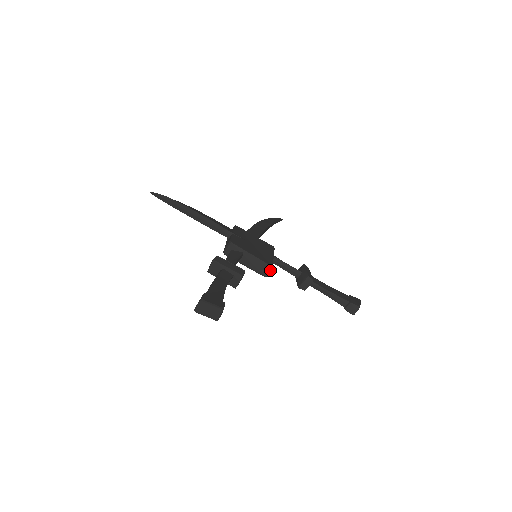
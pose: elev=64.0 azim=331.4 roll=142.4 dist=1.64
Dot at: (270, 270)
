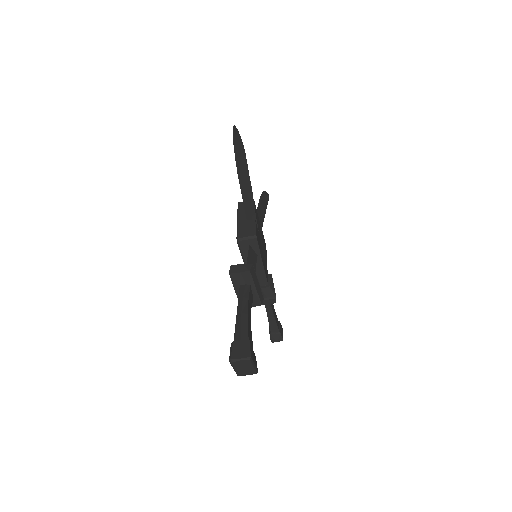
Dot at: (263, 285)
